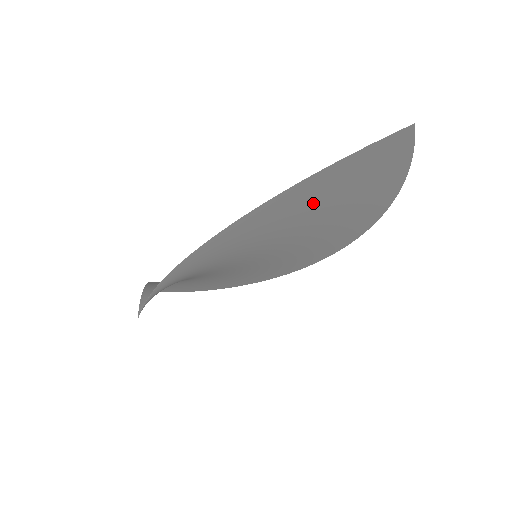
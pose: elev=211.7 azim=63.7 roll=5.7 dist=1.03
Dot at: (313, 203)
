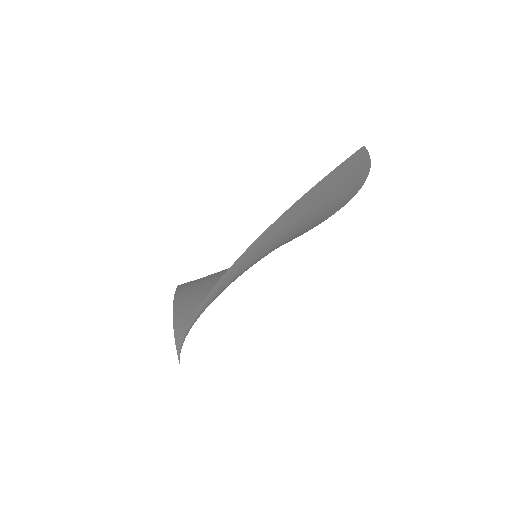
Dot at: (292, 222)
